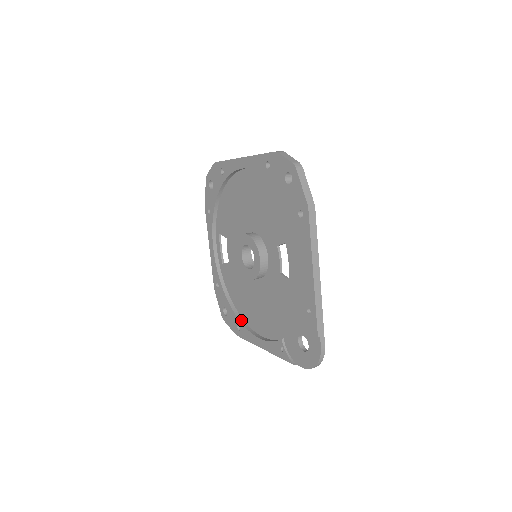
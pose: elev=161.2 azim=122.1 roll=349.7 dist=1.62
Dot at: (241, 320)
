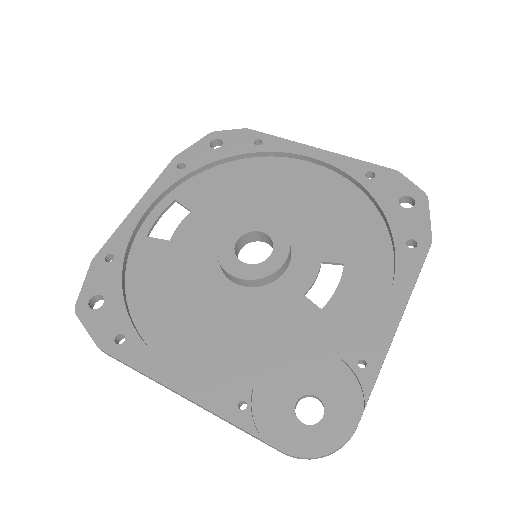
Dot at: (136, 328)
